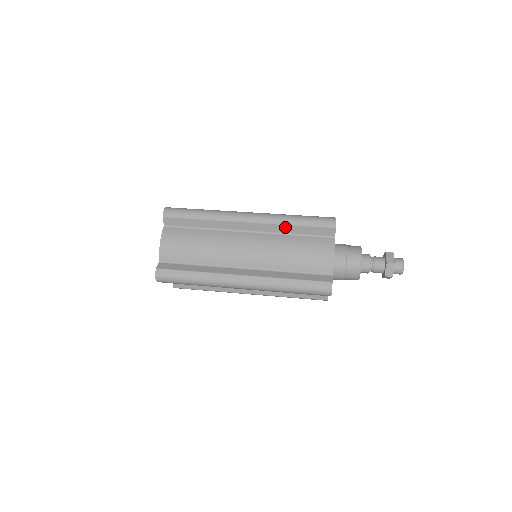
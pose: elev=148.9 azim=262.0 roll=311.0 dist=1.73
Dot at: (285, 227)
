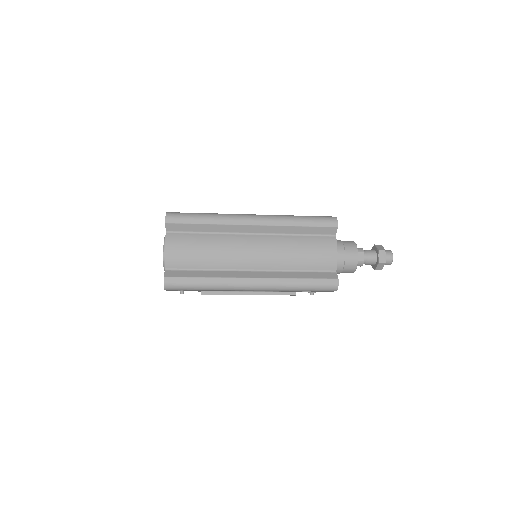
Dot at: occluded
